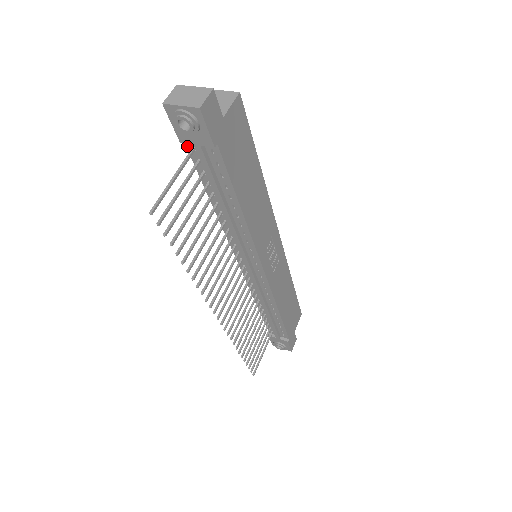
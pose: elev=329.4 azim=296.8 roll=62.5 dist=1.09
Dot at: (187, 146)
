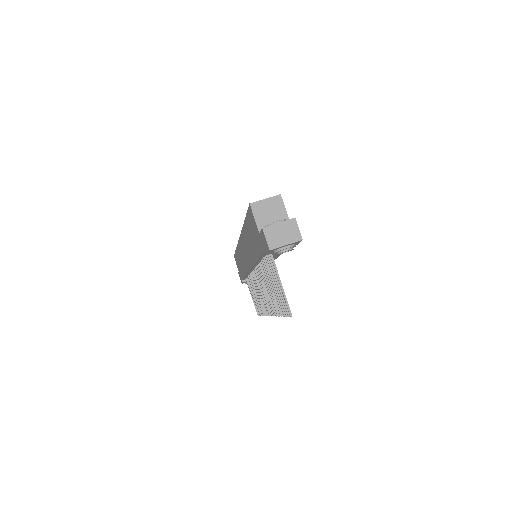
Dot at: occluded
